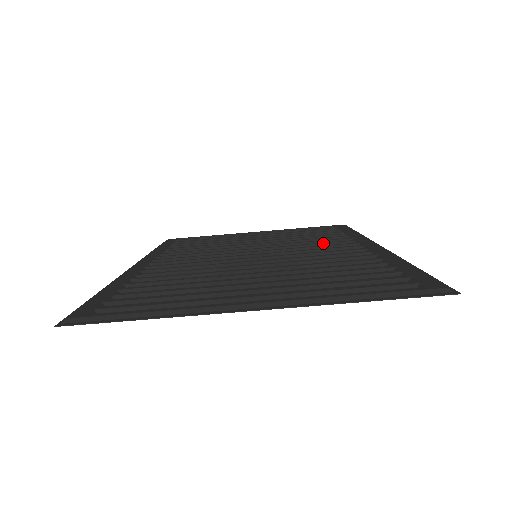
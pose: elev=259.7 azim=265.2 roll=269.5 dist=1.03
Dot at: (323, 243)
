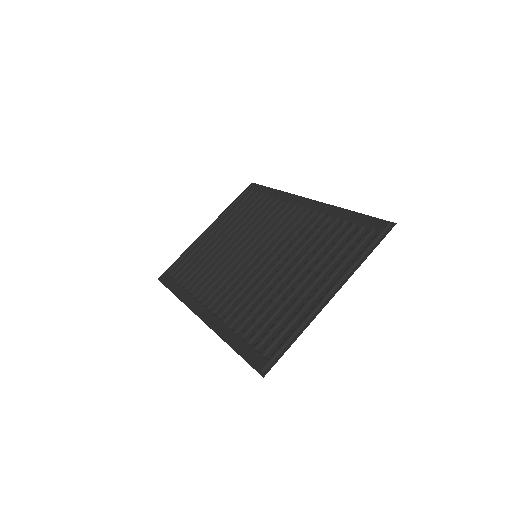
Dot at: (275, 217)
